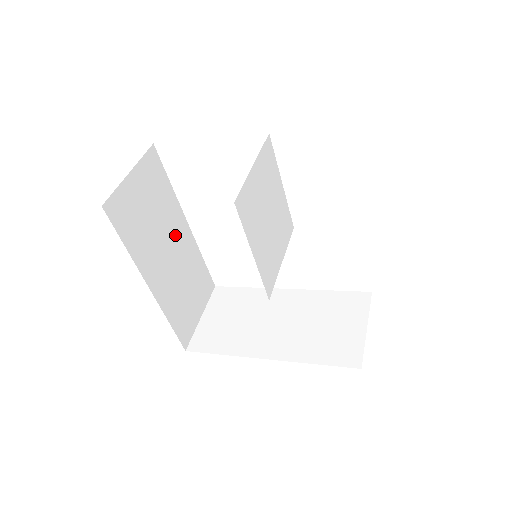
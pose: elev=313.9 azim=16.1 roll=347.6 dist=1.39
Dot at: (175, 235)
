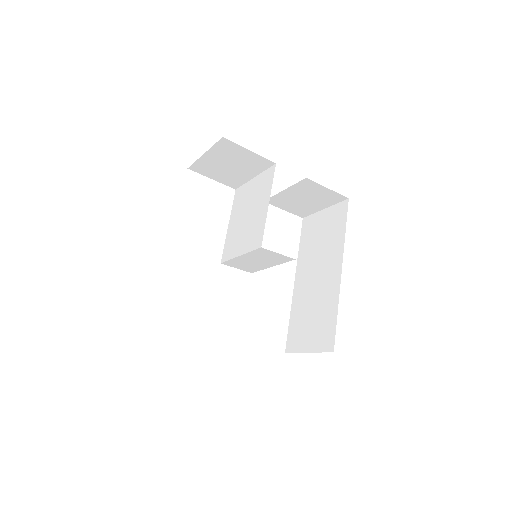
Dot at: occluded
